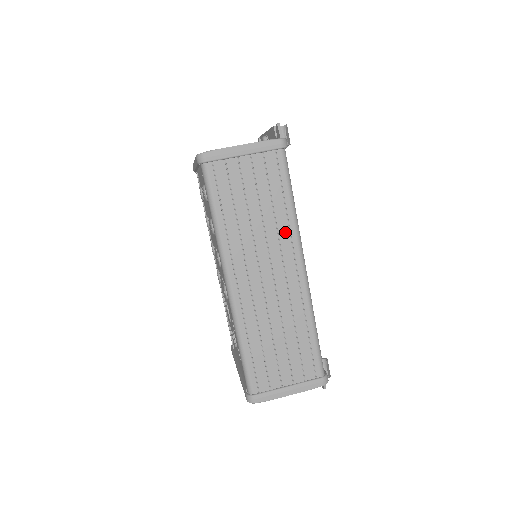
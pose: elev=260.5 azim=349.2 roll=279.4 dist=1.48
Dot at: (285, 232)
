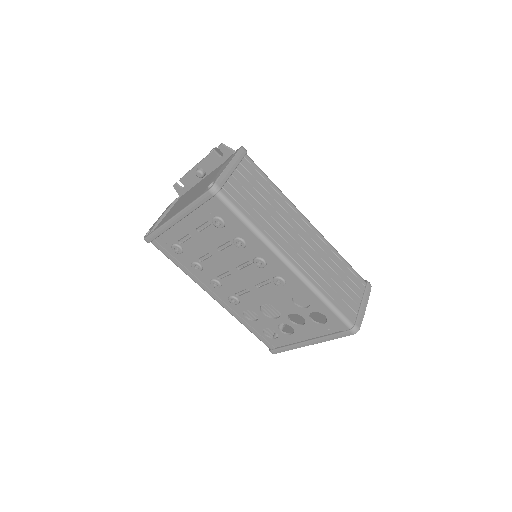
Dot at: (287, 207)
